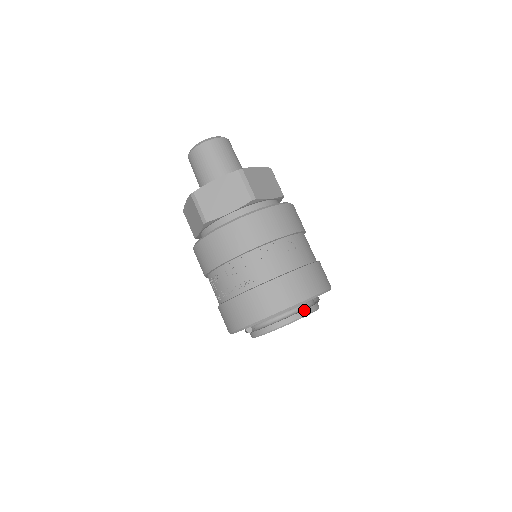
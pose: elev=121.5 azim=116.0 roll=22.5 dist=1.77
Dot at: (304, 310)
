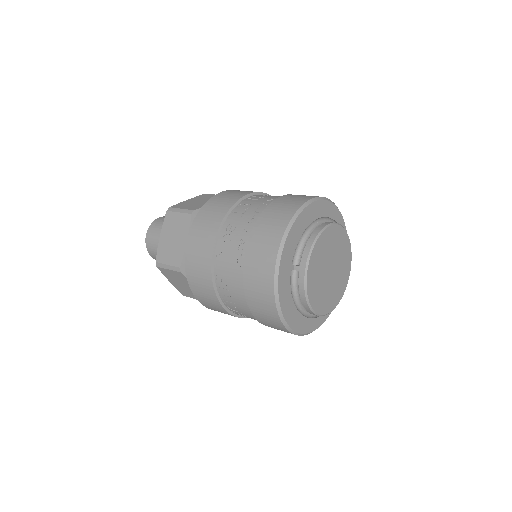
Dot at: occluded
